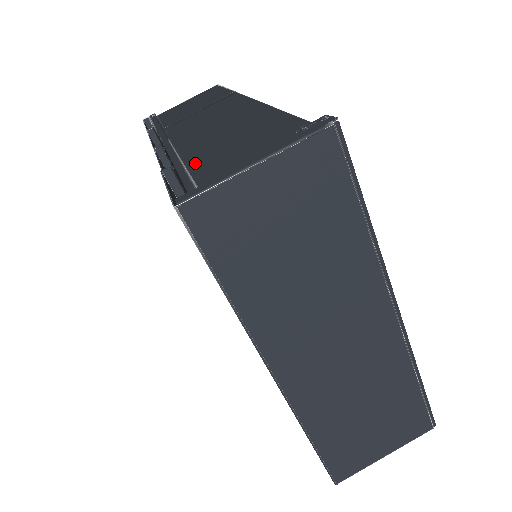
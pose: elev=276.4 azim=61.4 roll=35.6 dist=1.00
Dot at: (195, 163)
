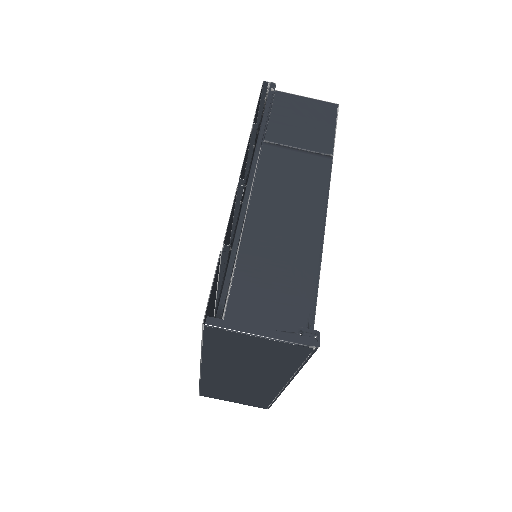
Dot at: (243, 264)
